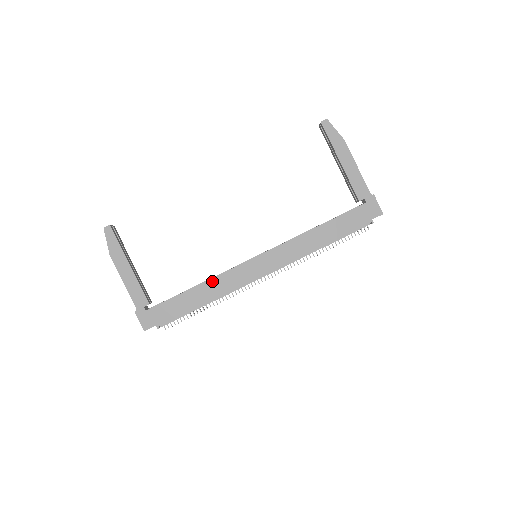
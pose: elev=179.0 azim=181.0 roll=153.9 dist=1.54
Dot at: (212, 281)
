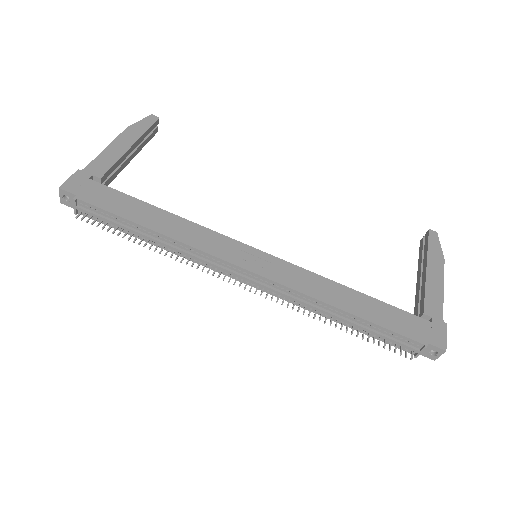
Dot at: (187, 223)
